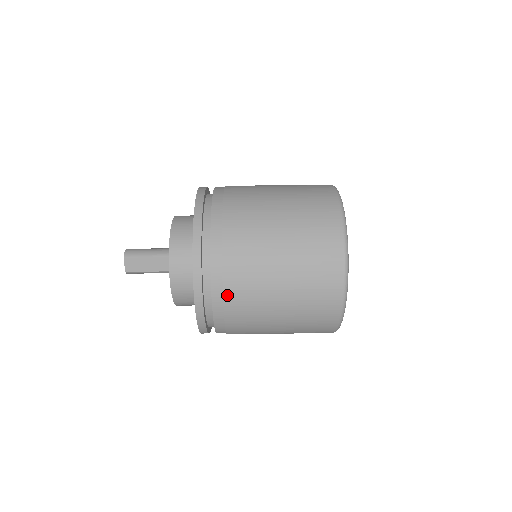
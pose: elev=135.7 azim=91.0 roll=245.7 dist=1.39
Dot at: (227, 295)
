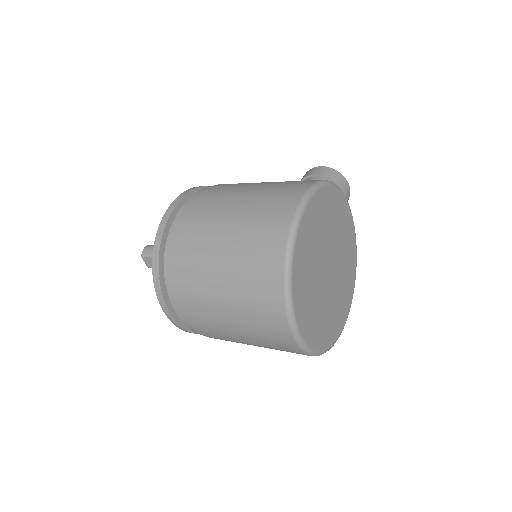
Dot at: (189, 319)
